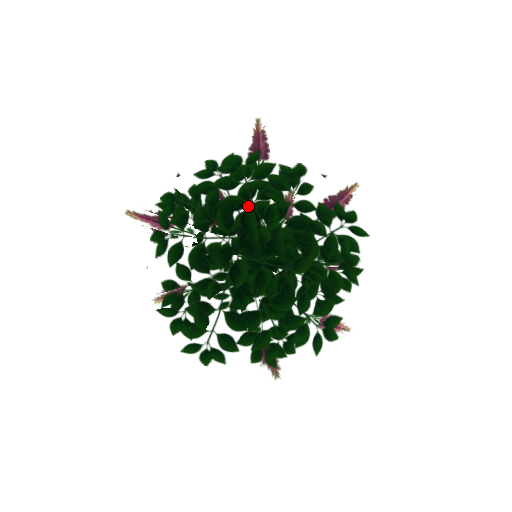
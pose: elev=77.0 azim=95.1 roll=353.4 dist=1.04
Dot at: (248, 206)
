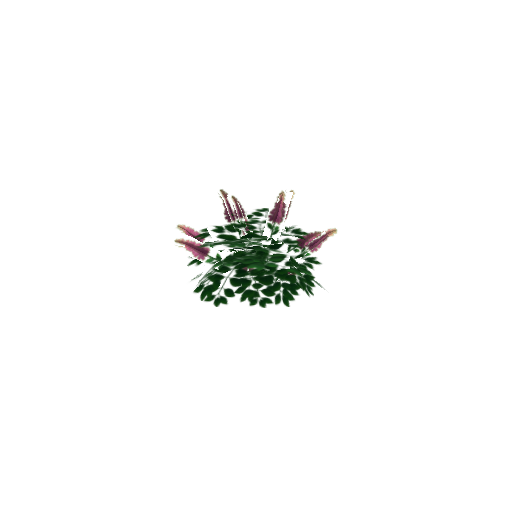
Dot at: occluded
